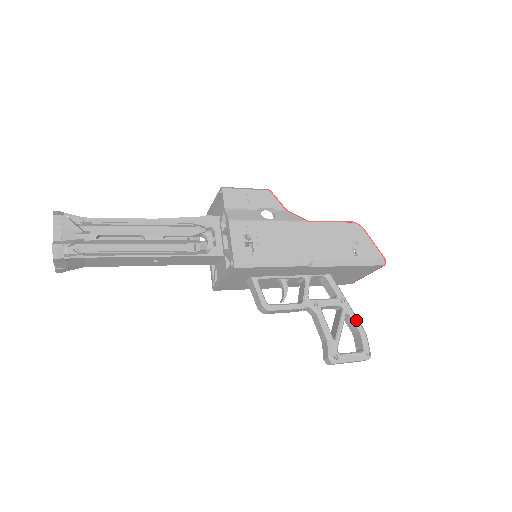
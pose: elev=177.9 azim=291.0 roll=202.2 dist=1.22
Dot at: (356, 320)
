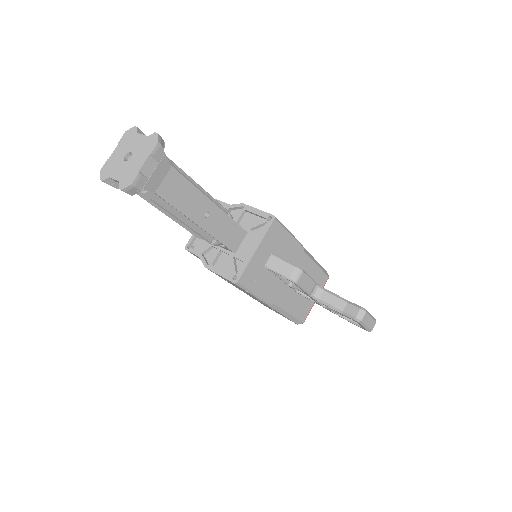
Dot at: occluded
